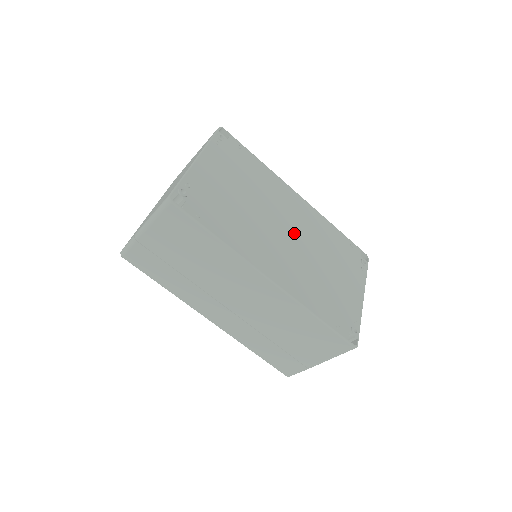
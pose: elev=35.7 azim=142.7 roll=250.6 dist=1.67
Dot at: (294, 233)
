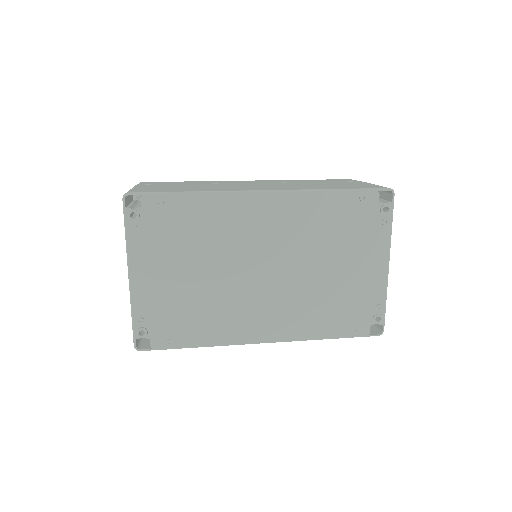
Dot at: (274, 262)
